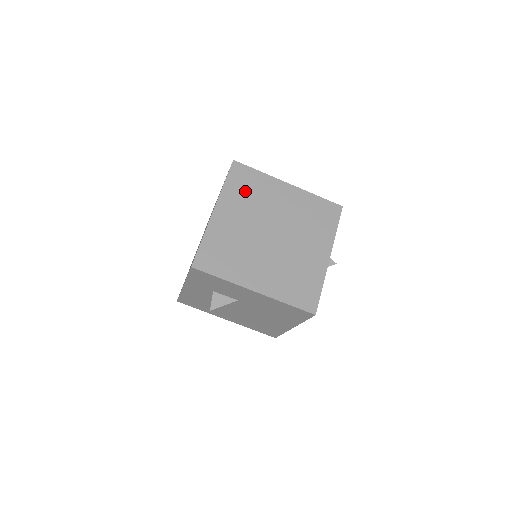
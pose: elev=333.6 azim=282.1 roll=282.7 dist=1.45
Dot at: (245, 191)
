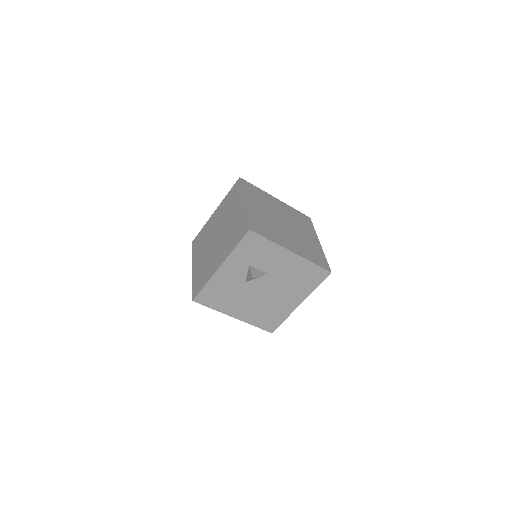
Dot at: (256, 195)
